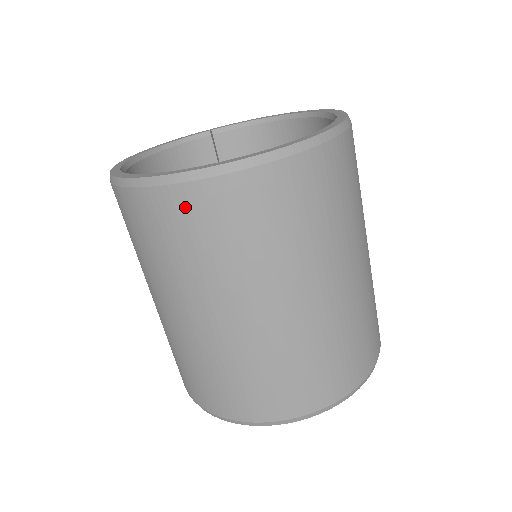
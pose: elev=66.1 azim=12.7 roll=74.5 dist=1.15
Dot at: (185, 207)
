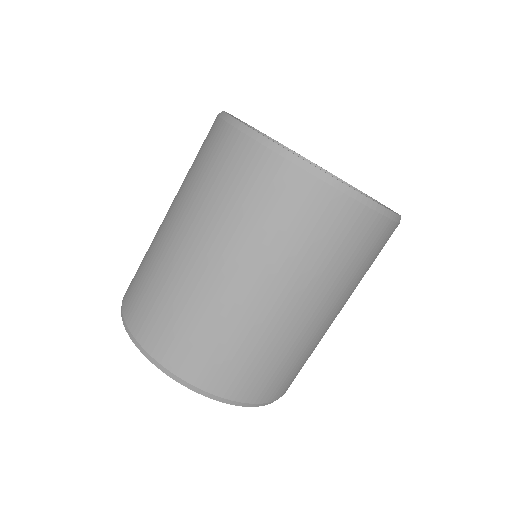
Dot at: (303, 194)
